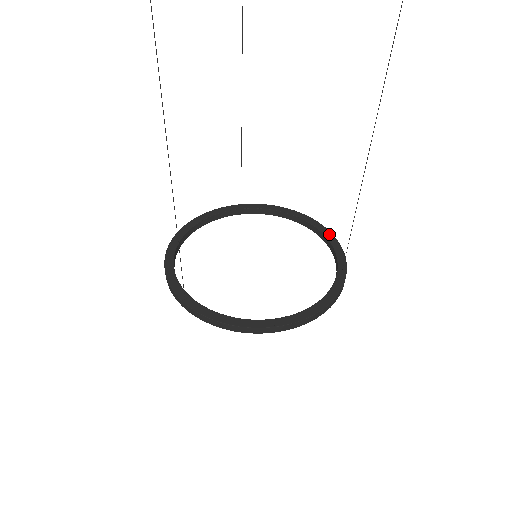
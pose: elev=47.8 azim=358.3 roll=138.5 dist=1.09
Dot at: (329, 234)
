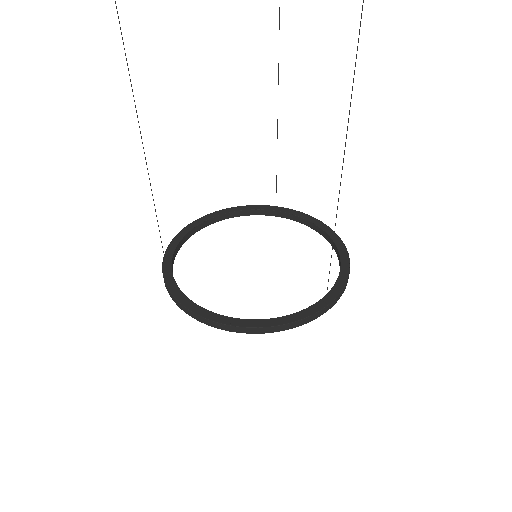
Dot at: (346, 256)
